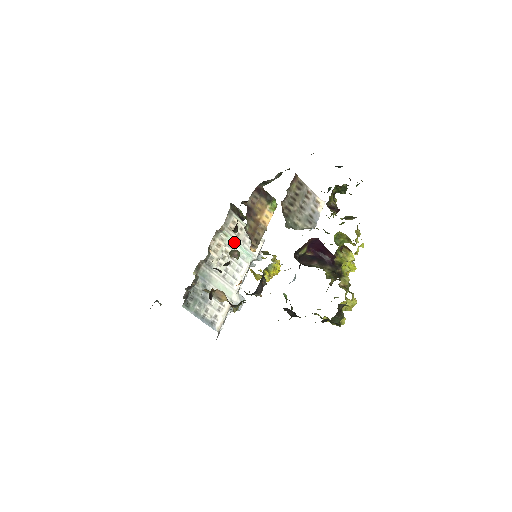
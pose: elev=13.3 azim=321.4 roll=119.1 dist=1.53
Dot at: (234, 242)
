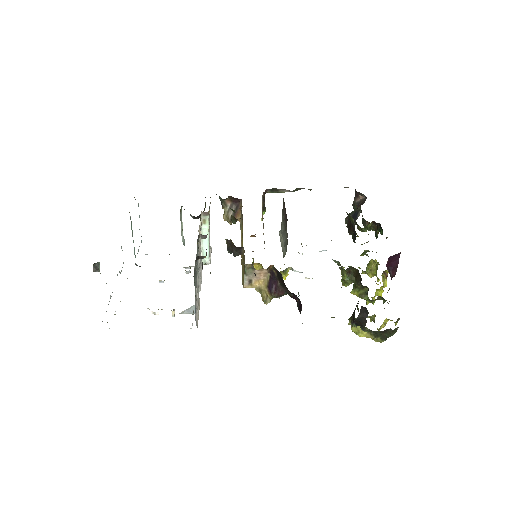
Dot at: (205, 234)
